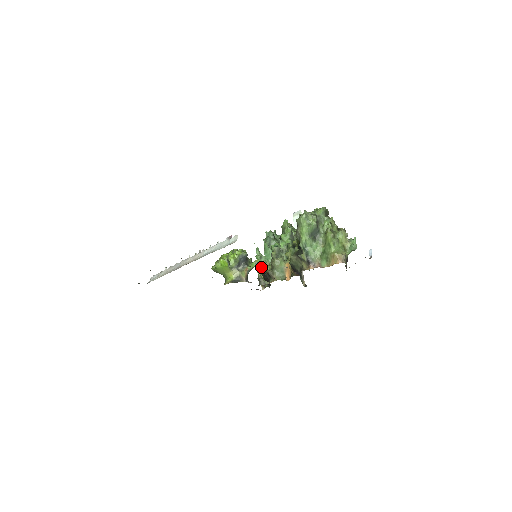
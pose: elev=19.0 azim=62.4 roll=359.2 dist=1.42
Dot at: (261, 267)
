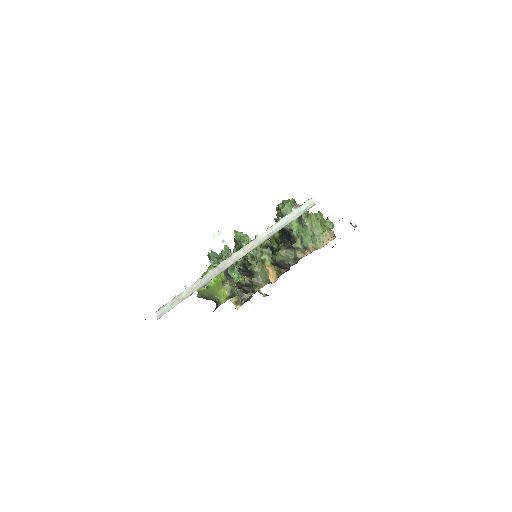
Dot at: occluded
